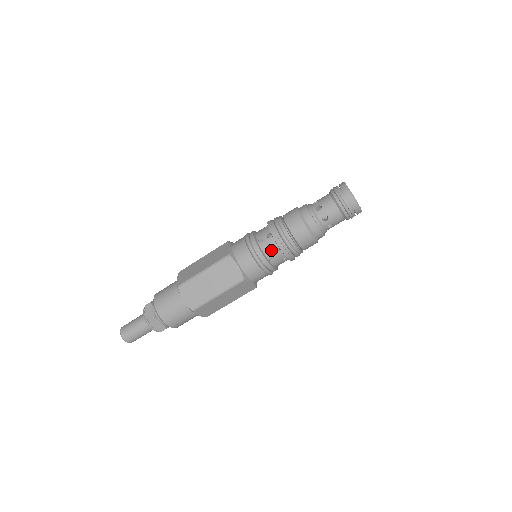
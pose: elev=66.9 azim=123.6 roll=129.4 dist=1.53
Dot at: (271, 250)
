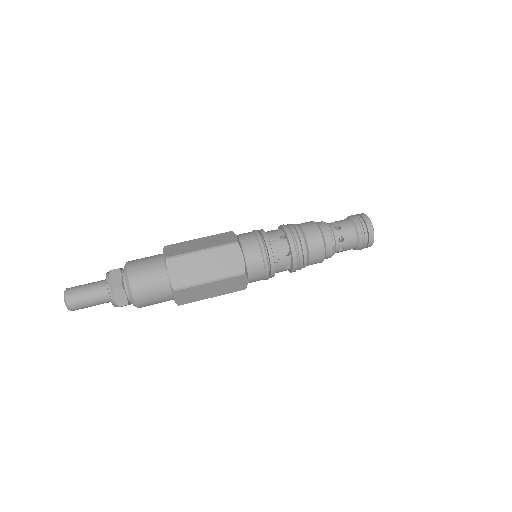
Dot at: (281, 252)
